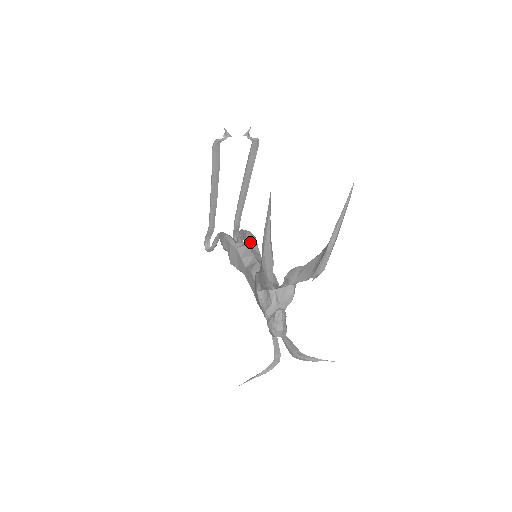
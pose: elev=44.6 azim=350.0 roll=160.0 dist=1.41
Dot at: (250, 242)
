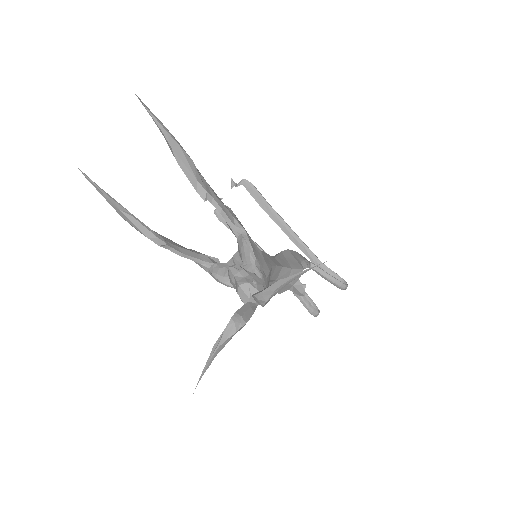
Dot at: occluded
